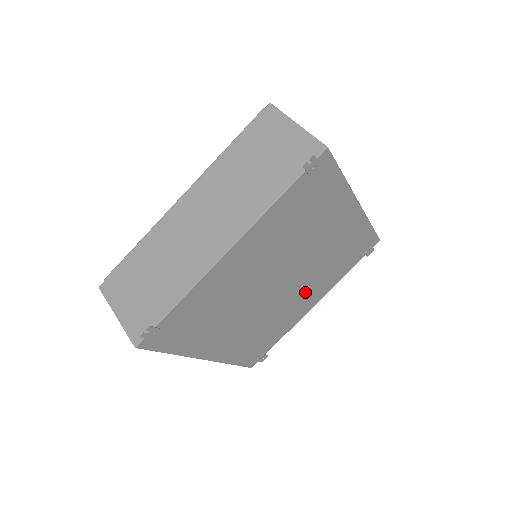
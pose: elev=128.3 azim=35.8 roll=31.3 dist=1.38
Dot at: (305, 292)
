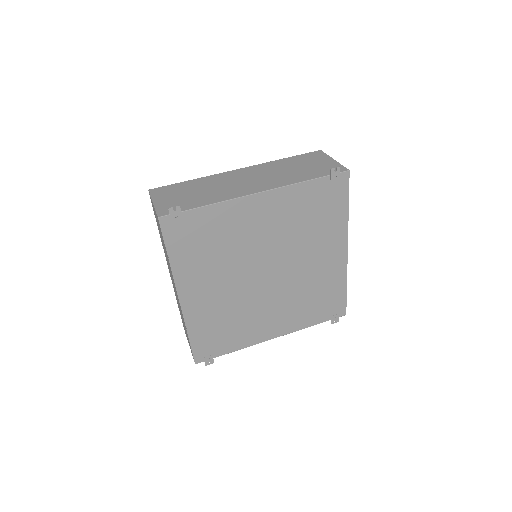
Dot at: (276, 309)
